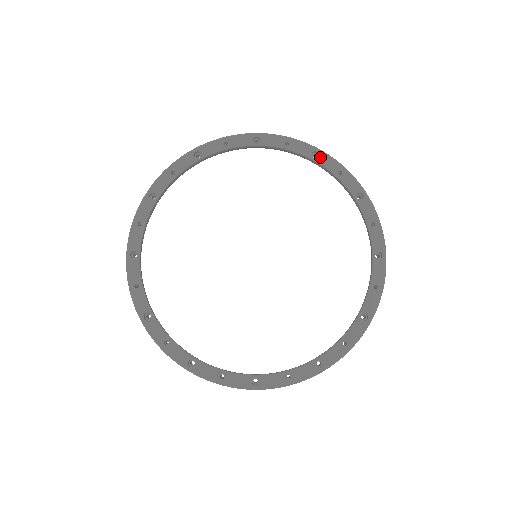
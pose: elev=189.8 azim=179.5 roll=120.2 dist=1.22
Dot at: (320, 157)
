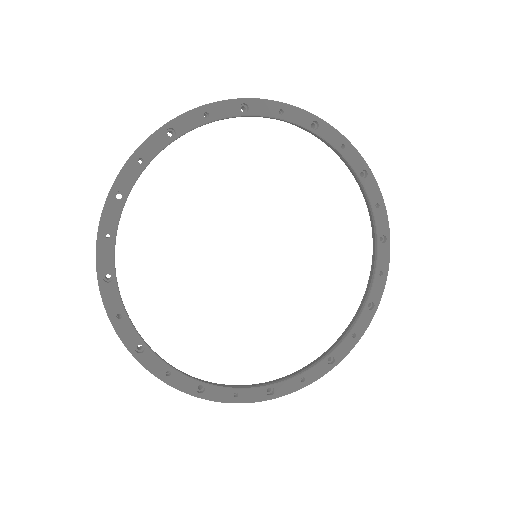
Dot at: (367, 179)
